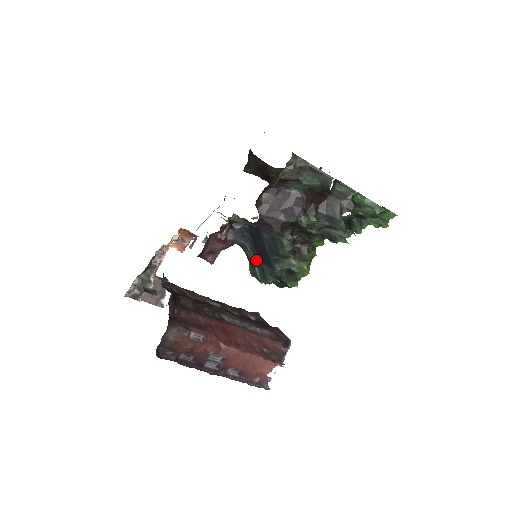
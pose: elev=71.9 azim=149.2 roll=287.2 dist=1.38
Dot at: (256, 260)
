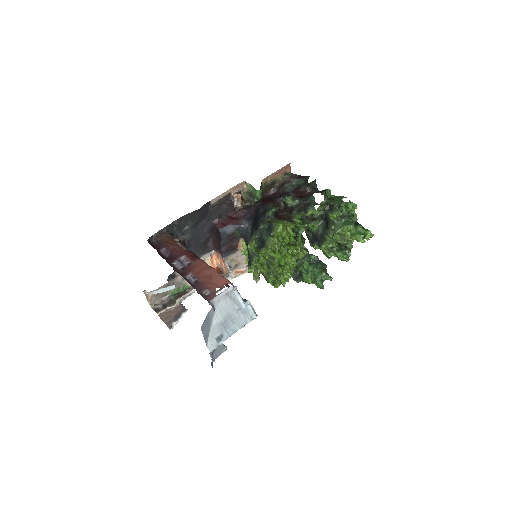
Dot at: (251, 233)
